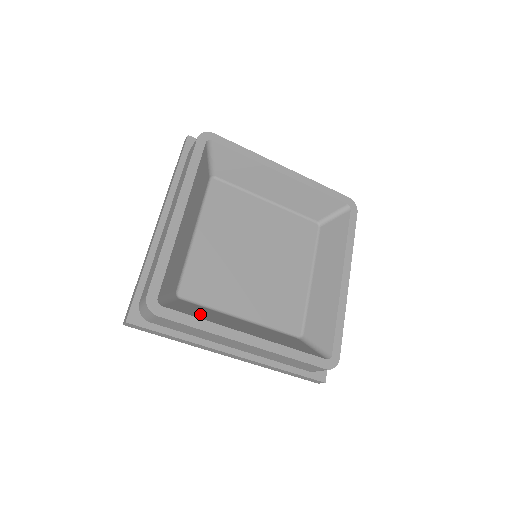
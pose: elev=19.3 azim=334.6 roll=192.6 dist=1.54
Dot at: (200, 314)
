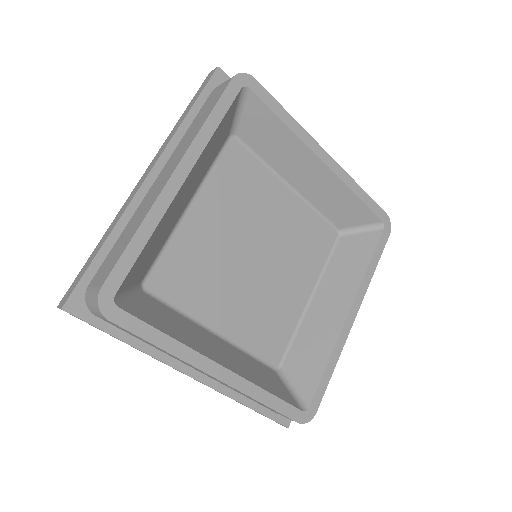
Dot at: (166, 324)
